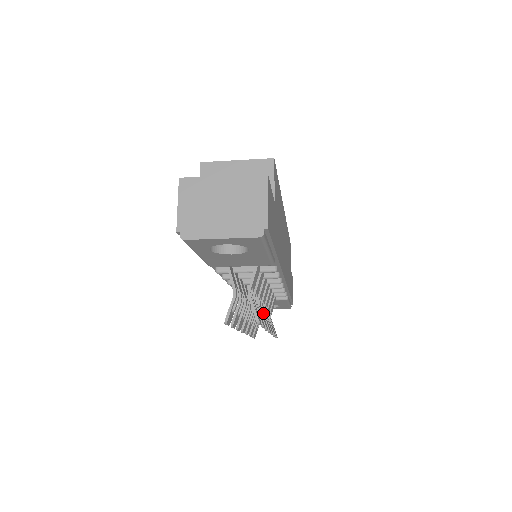
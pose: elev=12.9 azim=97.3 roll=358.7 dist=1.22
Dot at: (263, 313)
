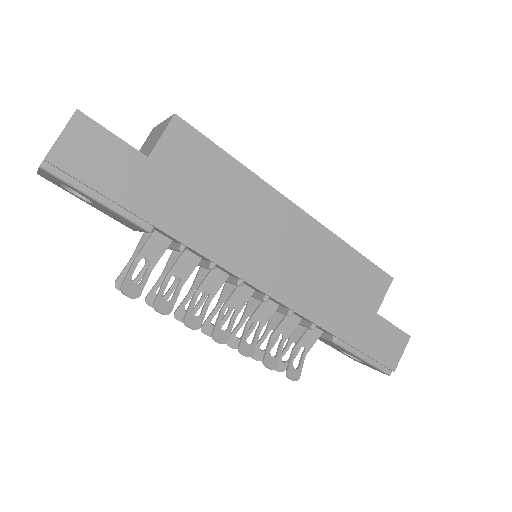
Dot at: (218, 316)
